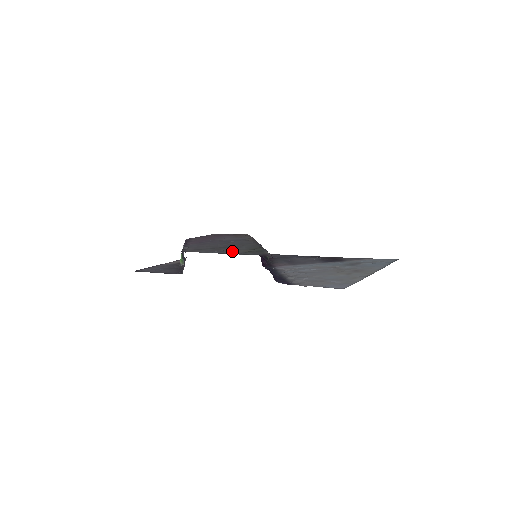
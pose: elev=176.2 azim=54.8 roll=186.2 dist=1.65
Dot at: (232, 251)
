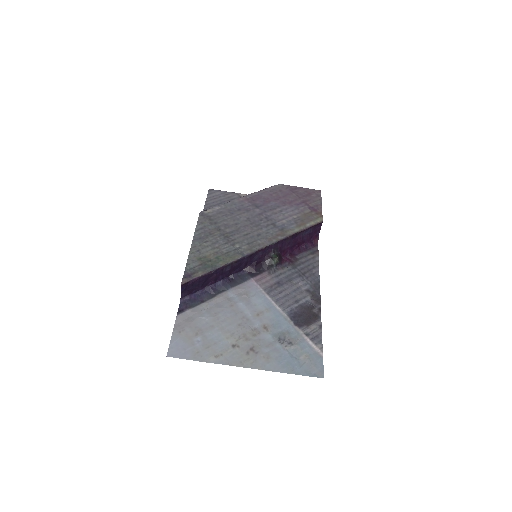
Dot at: (204, 246)
